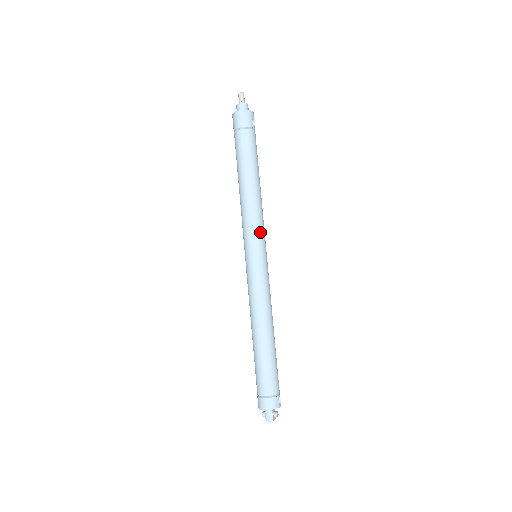
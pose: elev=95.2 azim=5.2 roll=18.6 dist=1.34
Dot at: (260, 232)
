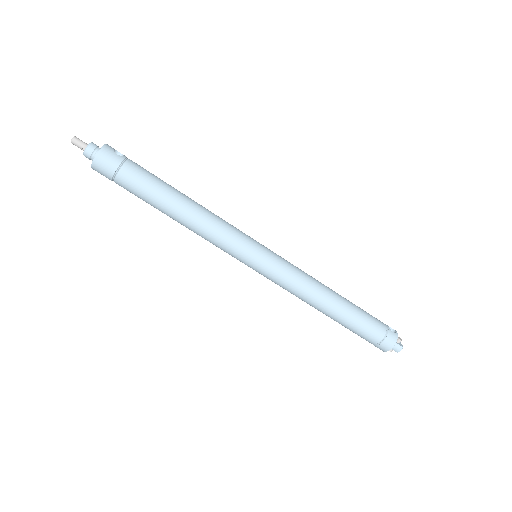
Dot at: (239, 237)
